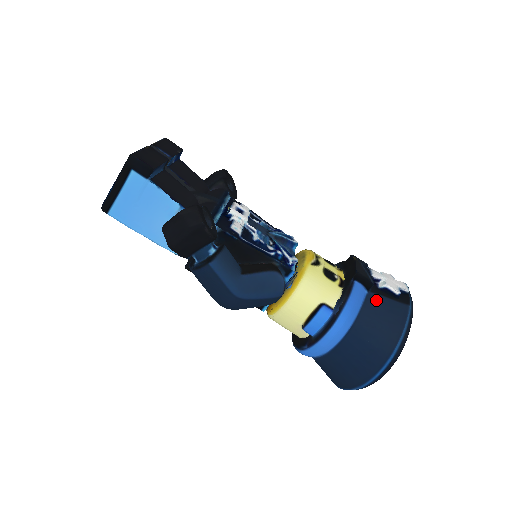
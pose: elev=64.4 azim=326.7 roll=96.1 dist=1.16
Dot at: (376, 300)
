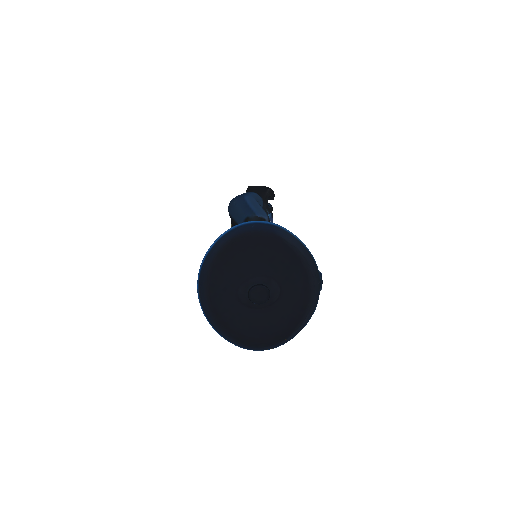
Dot at: occluded
